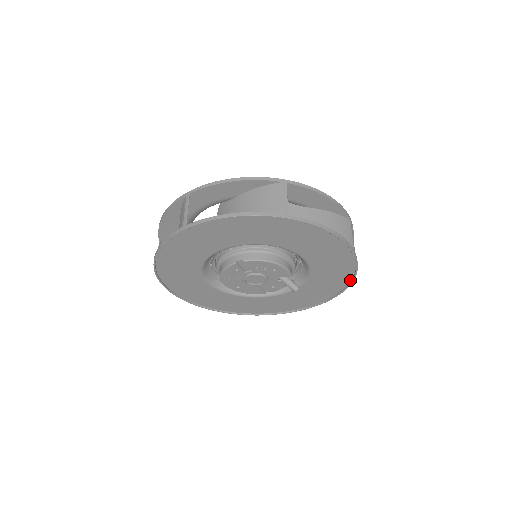
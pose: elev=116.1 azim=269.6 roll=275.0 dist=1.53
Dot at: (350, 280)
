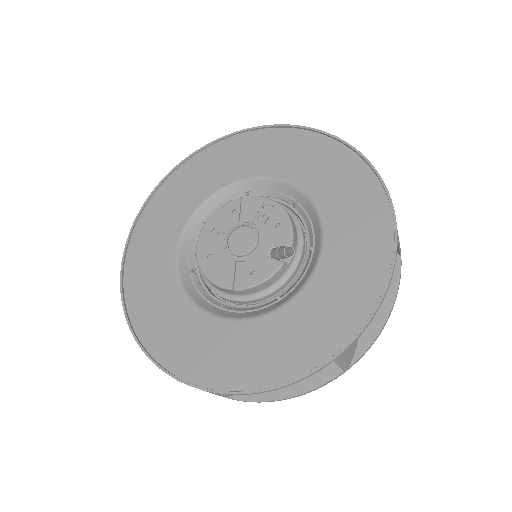
Dot at: (371, 312)
